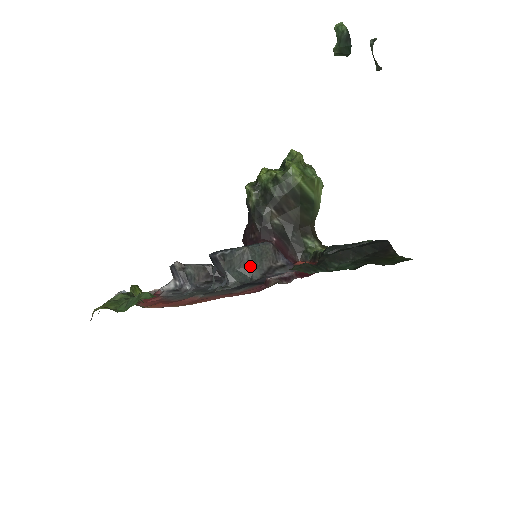
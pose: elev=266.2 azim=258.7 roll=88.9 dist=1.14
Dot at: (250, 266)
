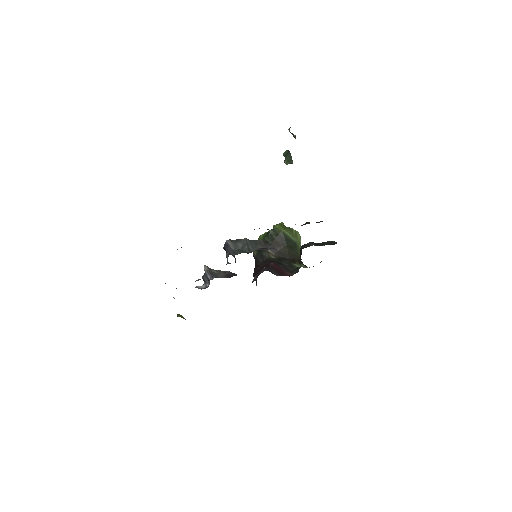
Dot at: (249, 247)
